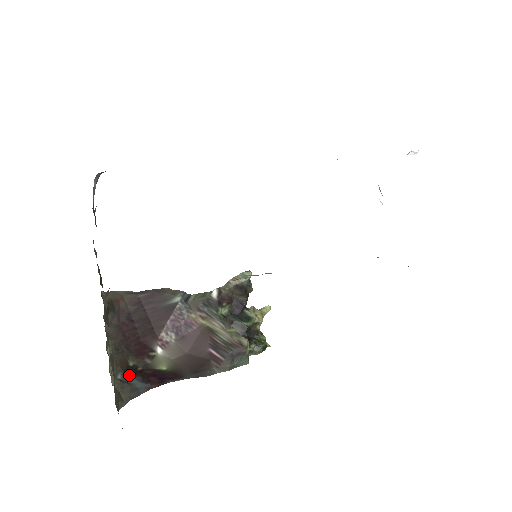
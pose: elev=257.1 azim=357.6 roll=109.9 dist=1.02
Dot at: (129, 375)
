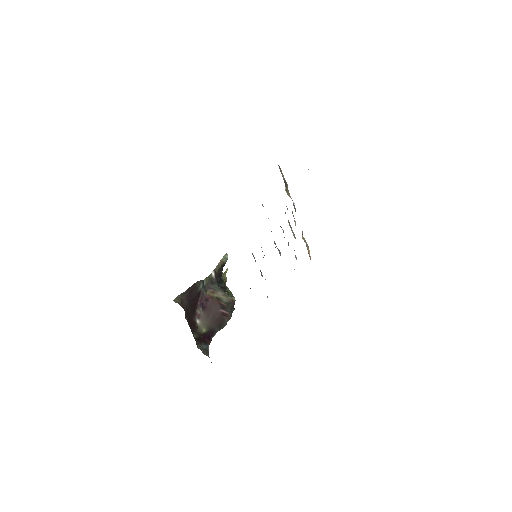
Dot at: (200, 344)
